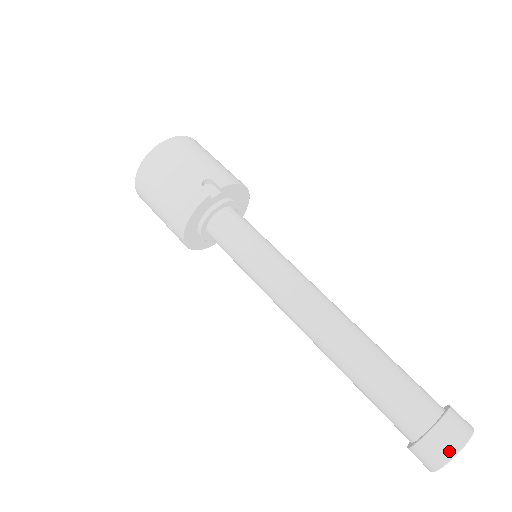
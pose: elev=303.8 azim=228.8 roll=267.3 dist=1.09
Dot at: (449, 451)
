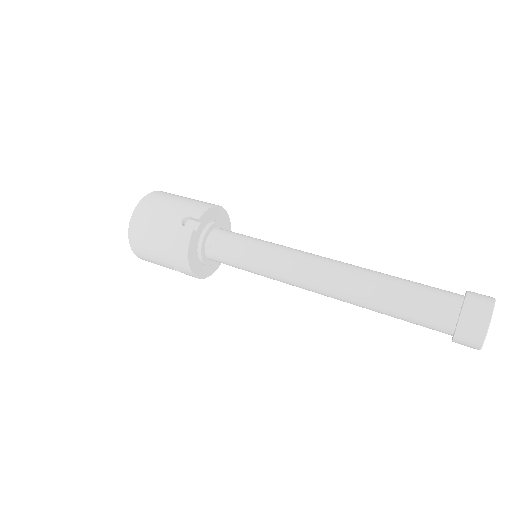
Dot at: (481, 327)
